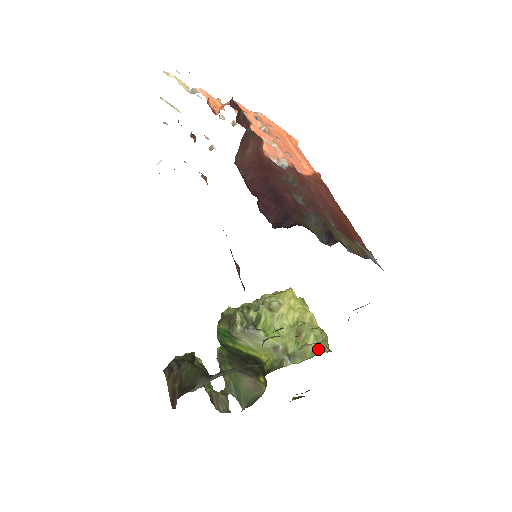
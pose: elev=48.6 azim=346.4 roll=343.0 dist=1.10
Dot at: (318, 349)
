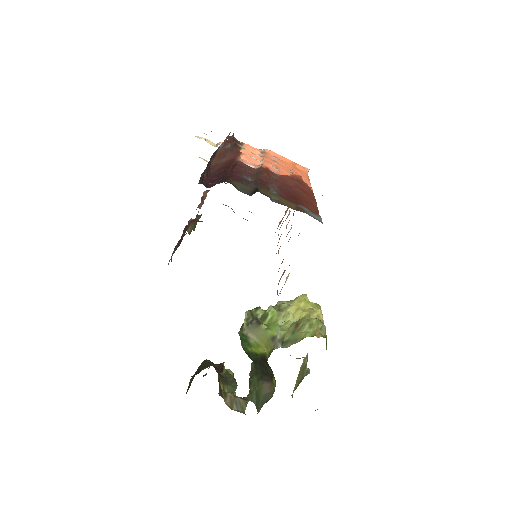
Dot at: (309, 334)
